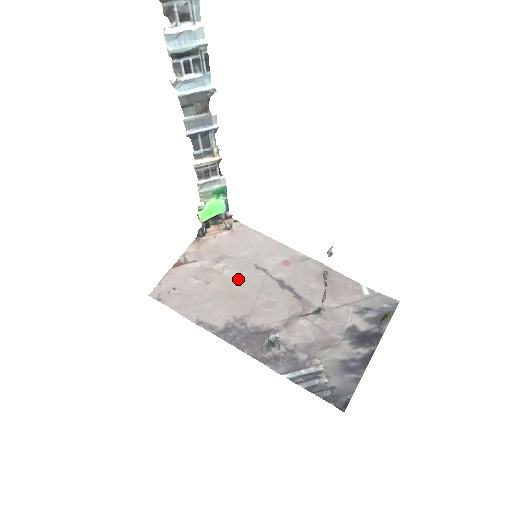
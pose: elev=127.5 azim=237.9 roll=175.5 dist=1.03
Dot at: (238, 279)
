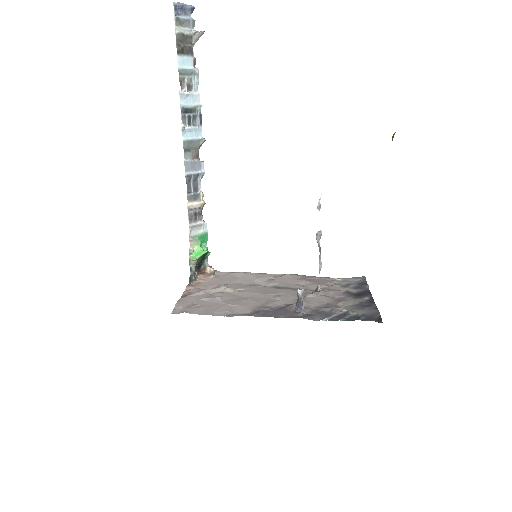
Dot at: (242, 291)
